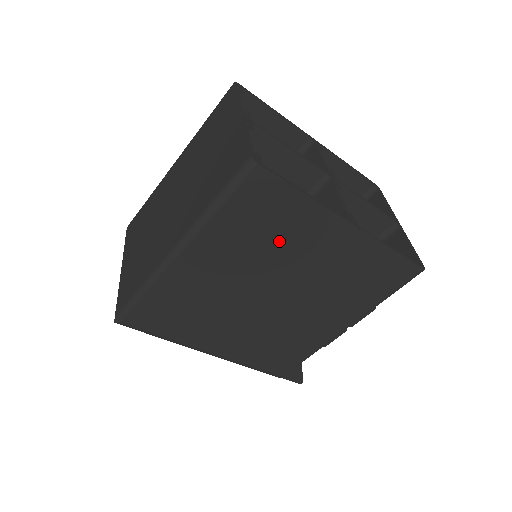
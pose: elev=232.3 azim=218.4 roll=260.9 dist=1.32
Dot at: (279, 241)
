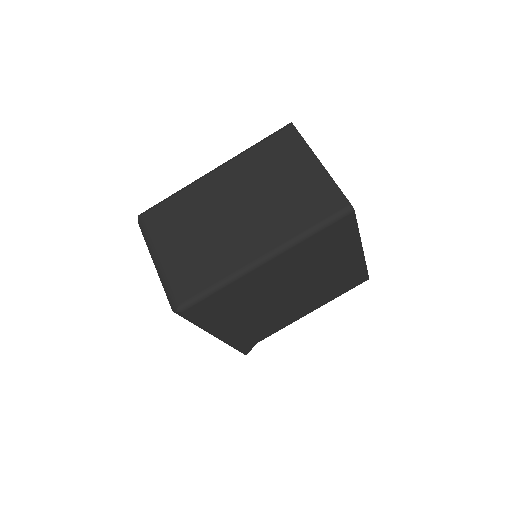
Dot at: (324, 258)
